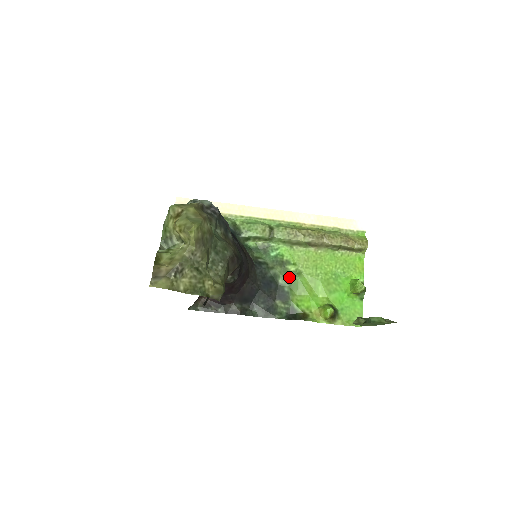
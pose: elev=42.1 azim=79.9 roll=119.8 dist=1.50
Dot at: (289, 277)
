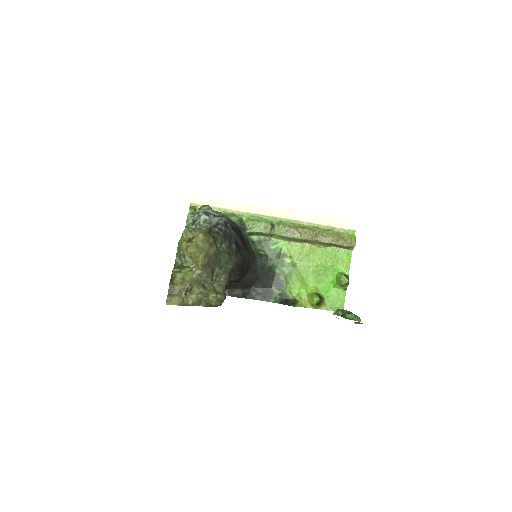
Dot at: (285, 268)
